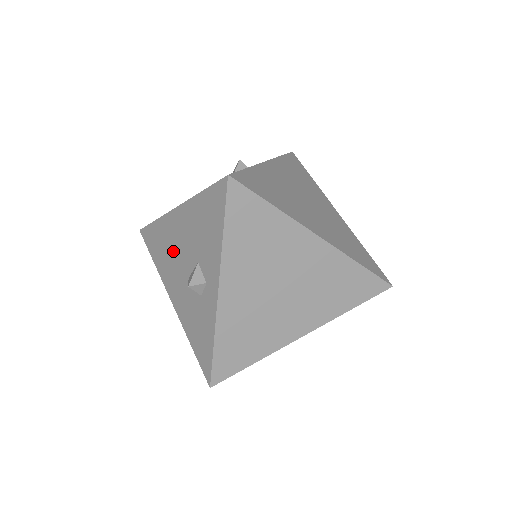
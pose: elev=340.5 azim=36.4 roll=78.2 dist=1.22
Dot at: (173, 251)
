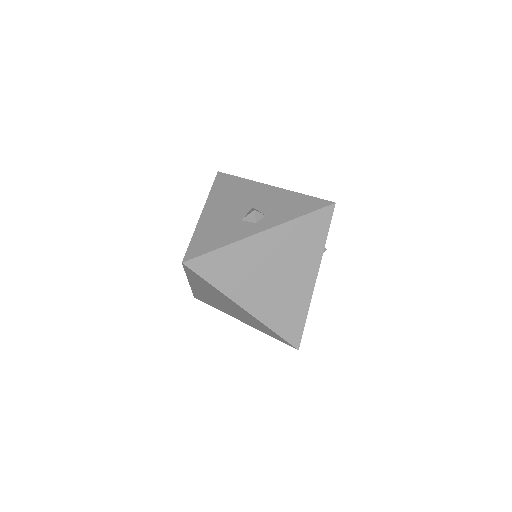
Dot at: occluded
